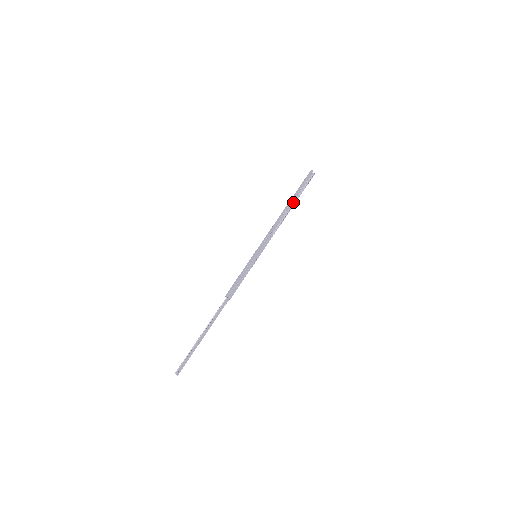
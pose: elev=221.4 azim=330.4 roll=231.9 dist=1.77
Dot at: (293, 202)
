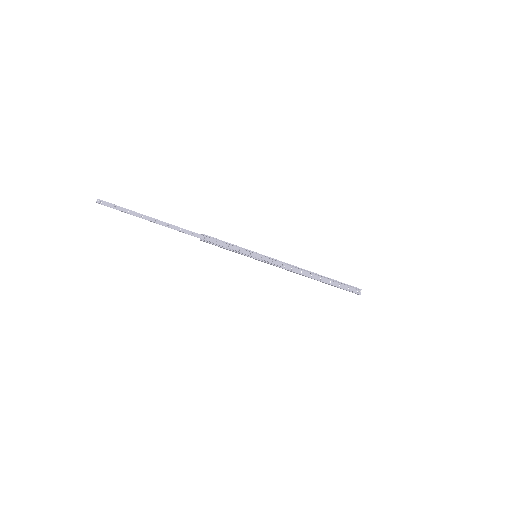
Dot at: (324, 282)
